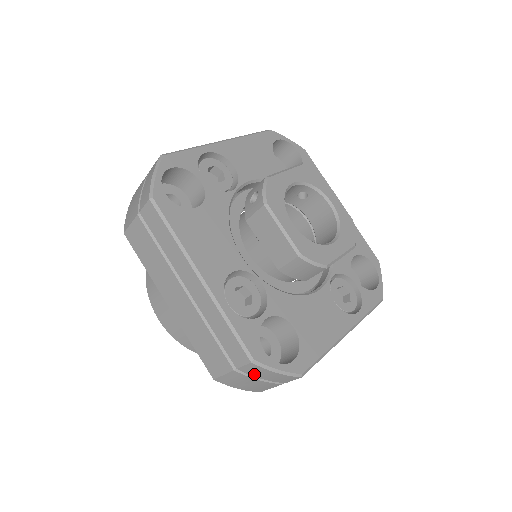
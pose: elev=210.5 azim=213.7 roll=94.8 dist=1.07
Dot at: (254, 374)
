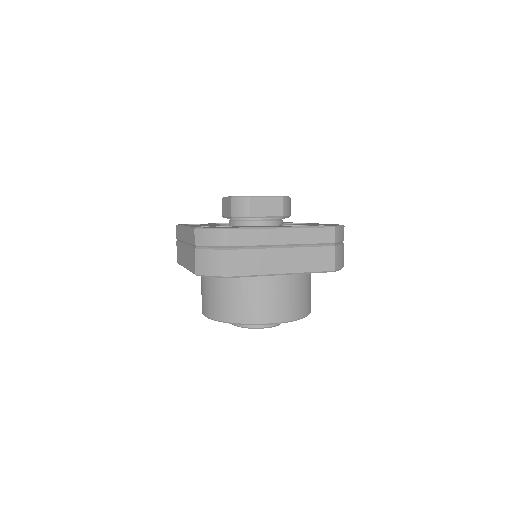
Dot at: (203, 243)
